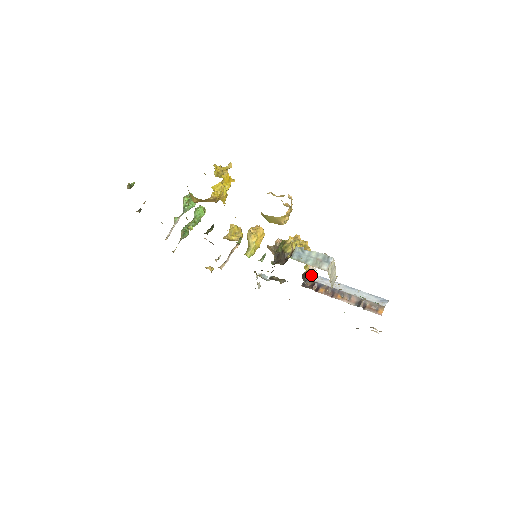
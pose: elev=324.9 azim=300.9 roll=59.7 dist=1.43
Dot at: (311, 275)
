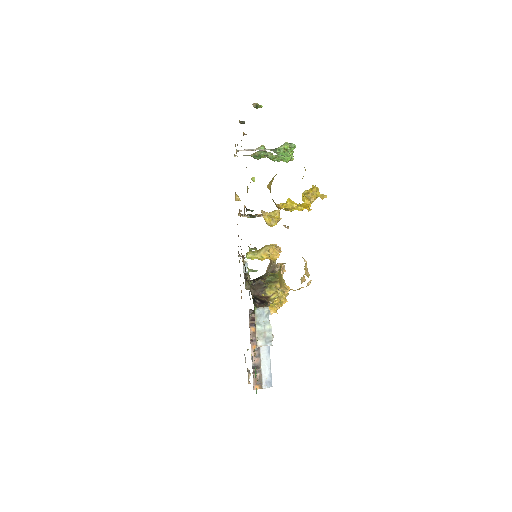
Dot at: occluded
